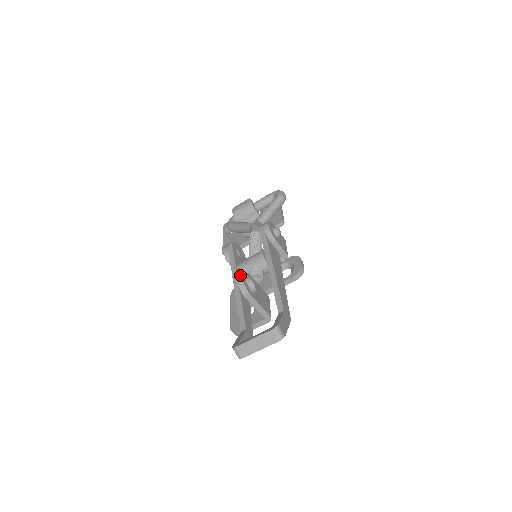
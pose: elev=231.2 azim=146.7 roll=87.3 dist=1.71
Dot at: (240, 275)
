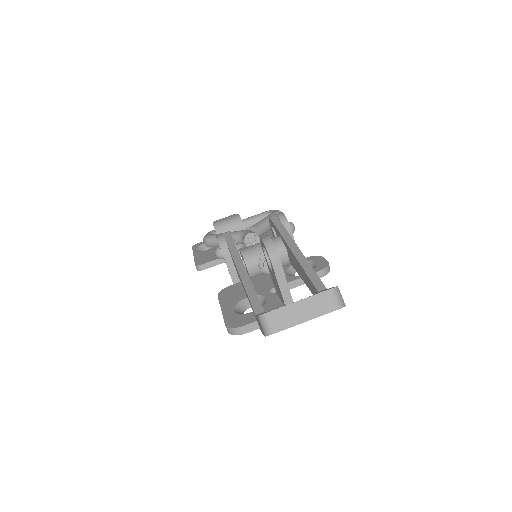
Dot at: (266, 235)
